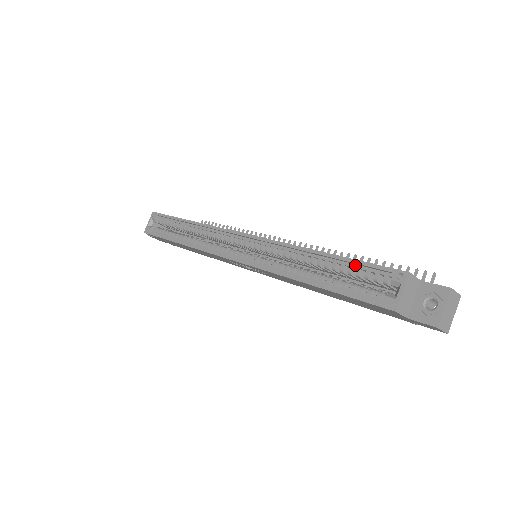
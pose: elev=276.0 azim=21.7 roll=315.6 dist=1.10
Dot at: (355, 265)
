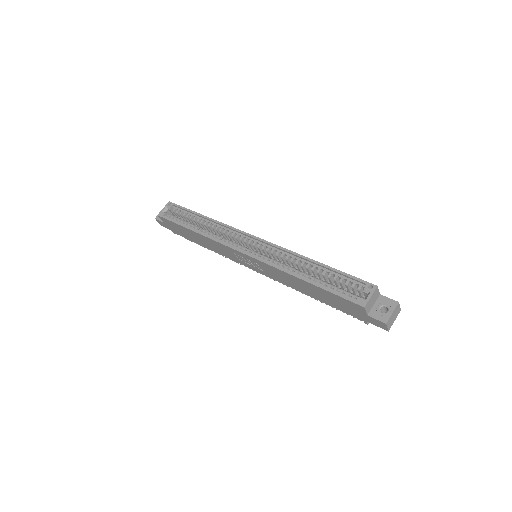
Dot at: (340, 275)
